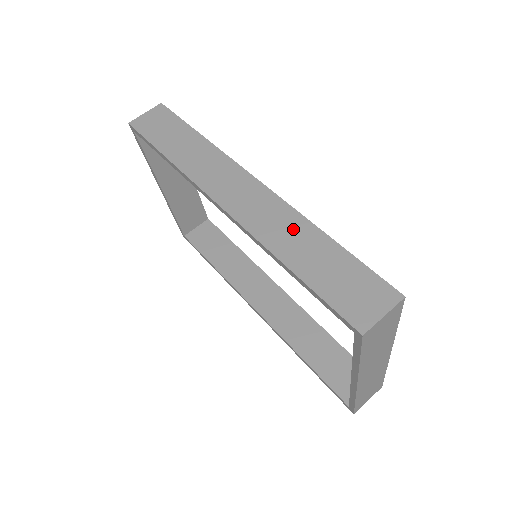
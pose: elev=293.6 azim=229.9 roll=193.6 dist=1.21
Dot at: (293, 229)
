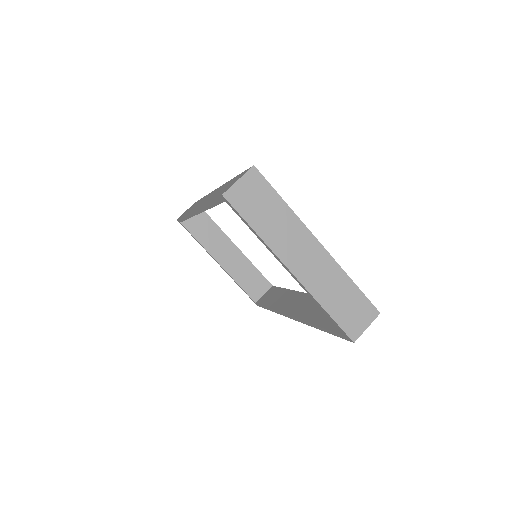
Dot at: occluded
